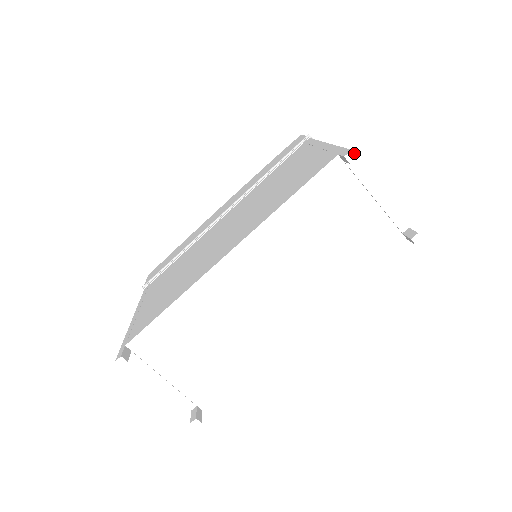
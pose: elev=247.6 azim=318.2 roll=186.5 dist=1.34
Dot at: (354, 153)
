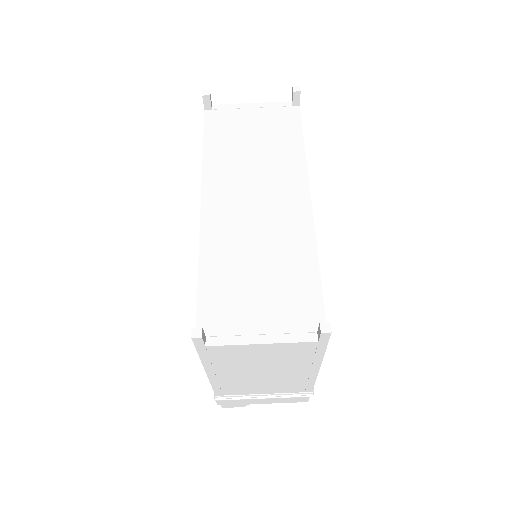
Dot at: (205, 91)
